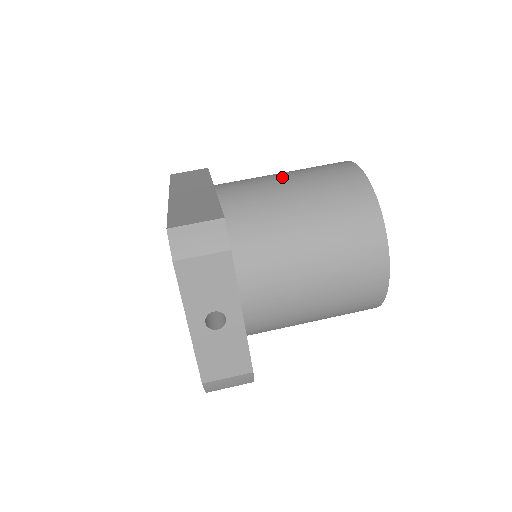
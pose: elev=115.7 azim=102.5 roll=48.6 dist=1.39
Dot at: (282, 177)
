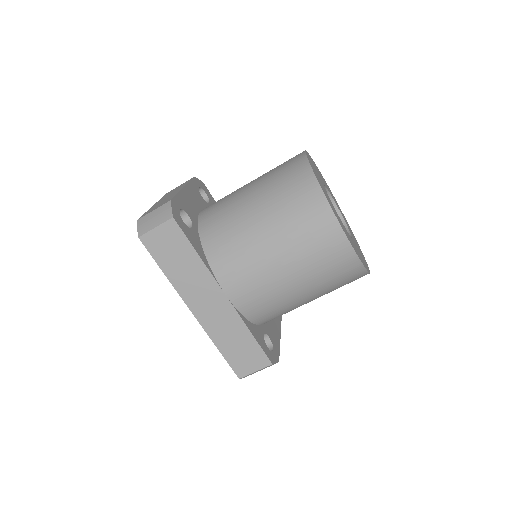
Dot at: (283, 274)
